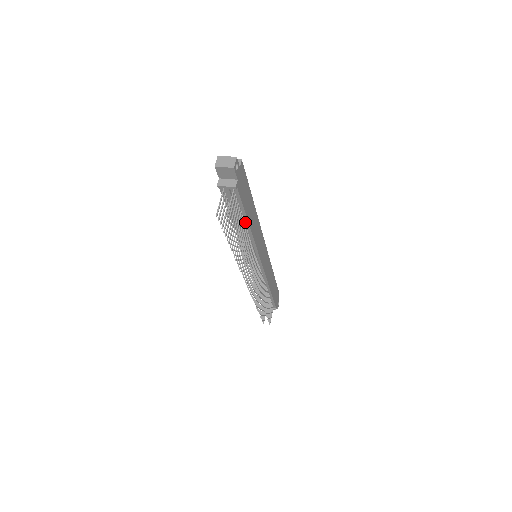
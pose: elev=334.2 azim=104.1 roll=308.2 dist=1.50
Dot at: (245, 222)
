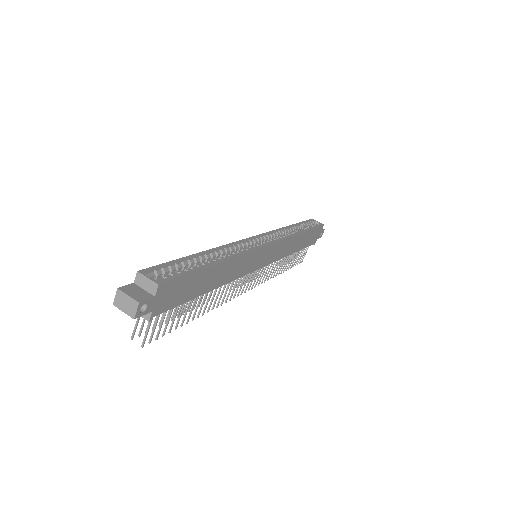
Dot at: occluded
